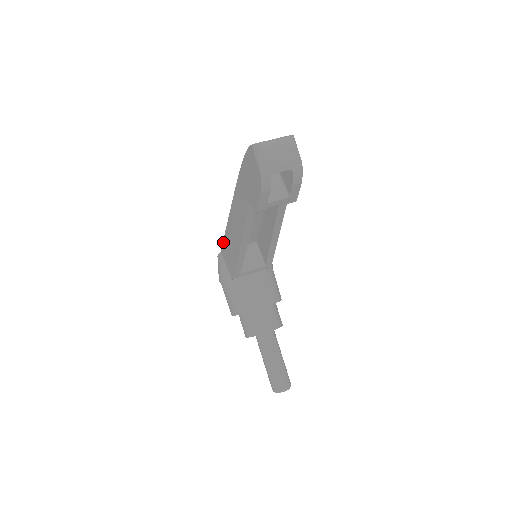
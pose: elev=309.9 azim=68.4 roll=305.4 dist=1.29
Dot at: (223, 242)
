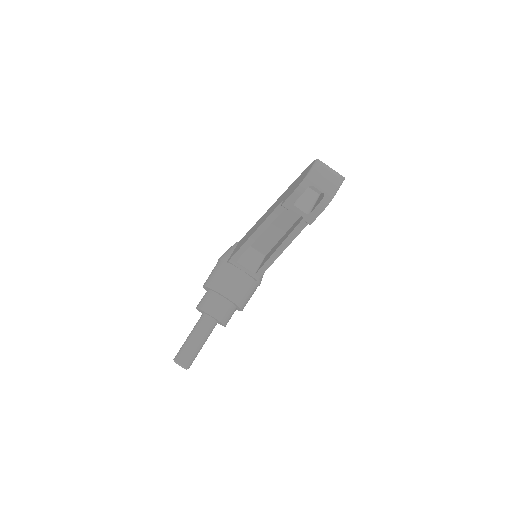
Dot at: (246, 233)
